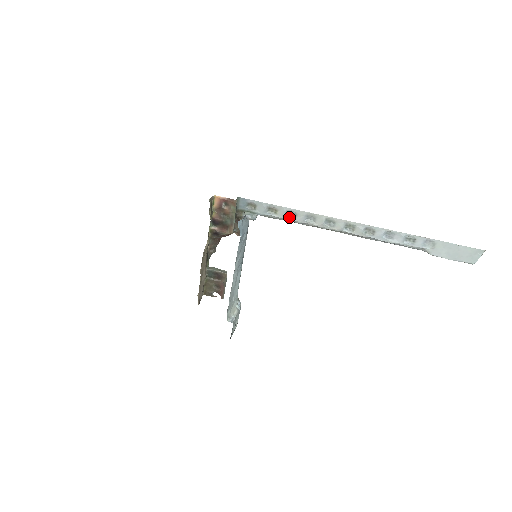
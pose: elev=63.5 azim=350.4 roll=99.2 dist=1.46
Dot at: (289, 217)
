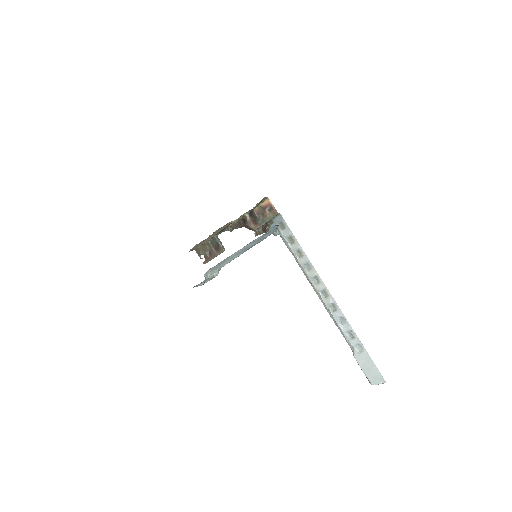
Dot at: (297, 254)
